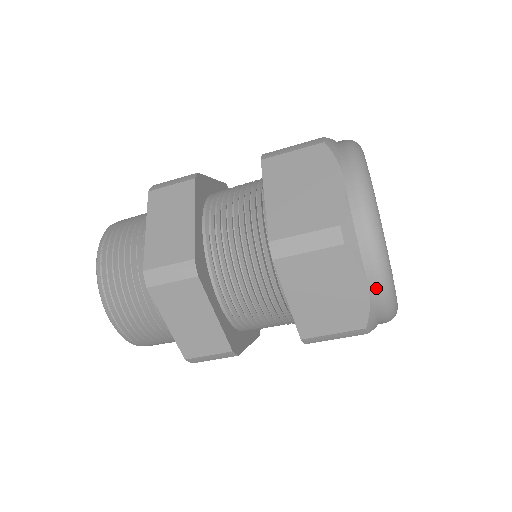
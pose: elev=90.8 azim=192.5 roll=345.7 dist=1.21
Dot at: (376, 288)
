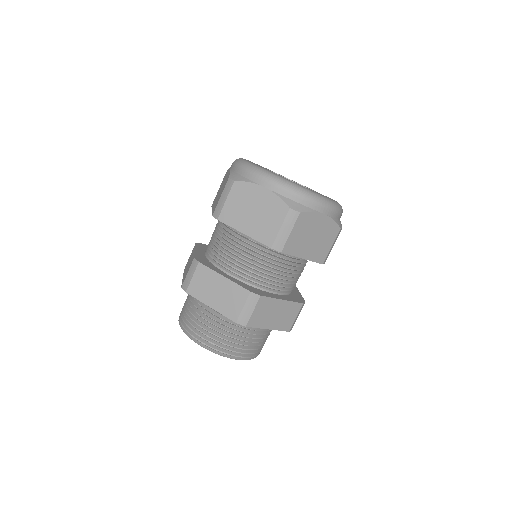
Dot at: (269, 184)
